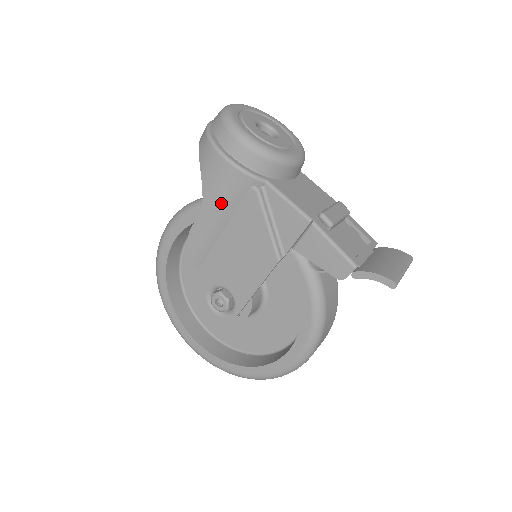
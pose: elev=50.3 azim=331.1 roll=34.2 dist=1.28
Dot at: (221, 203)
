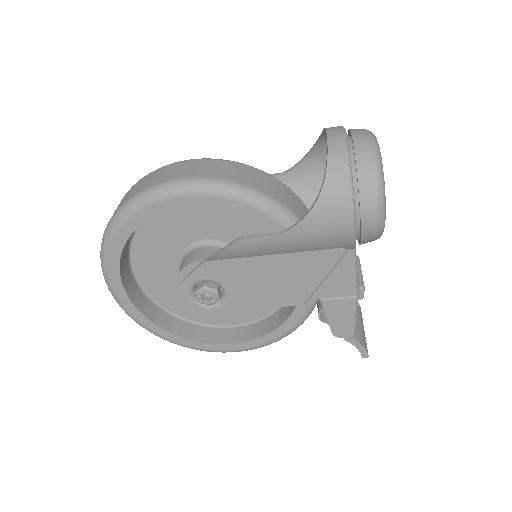
Dot at: (304, 243)
